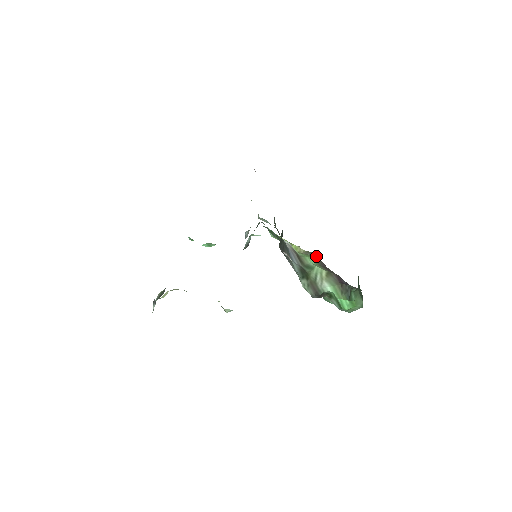
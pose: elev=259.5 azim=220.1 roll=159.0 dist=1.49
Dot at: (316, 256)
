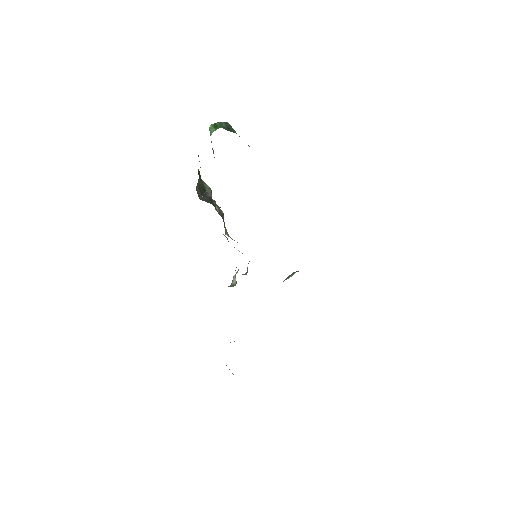
Dot at: occluded
